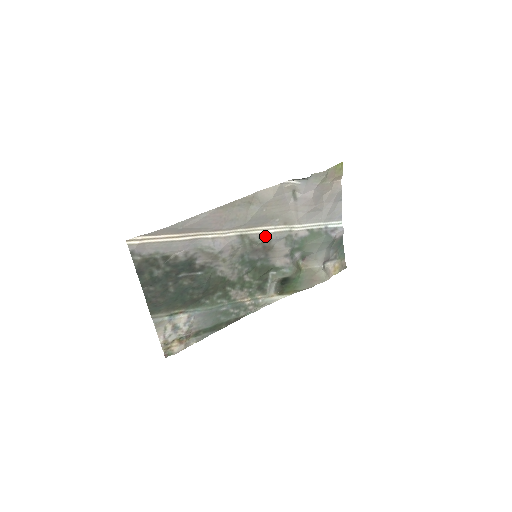
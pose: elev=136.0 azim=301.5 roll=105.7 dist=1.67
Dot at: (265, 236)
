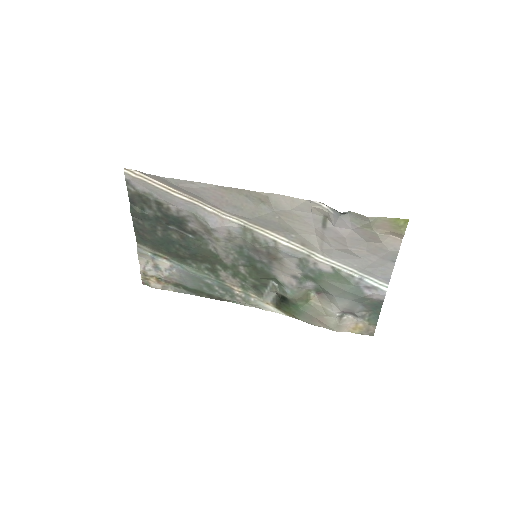
Dot at: (273, 243)
